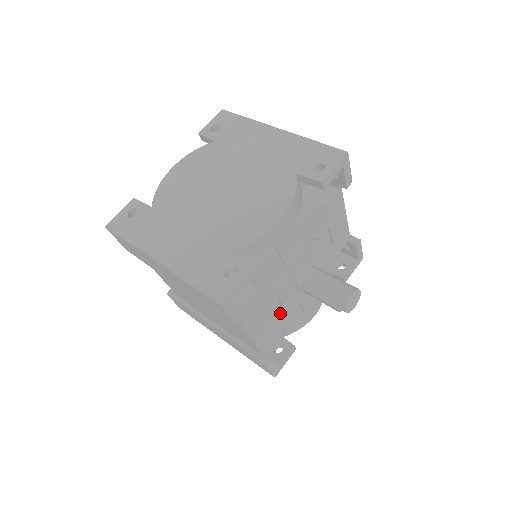
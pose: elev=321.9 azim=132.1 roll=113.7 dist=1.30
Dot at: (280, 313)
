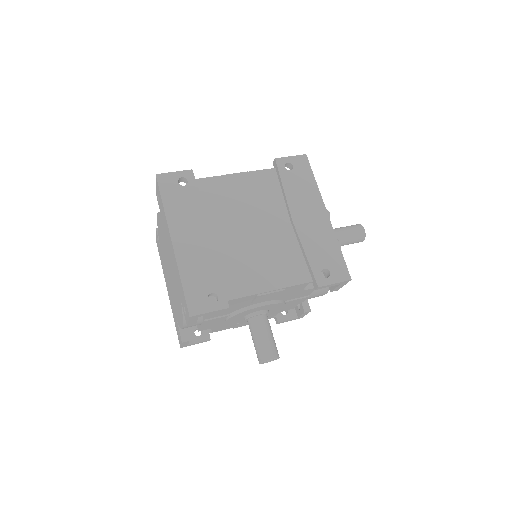
Dot at: occluded
